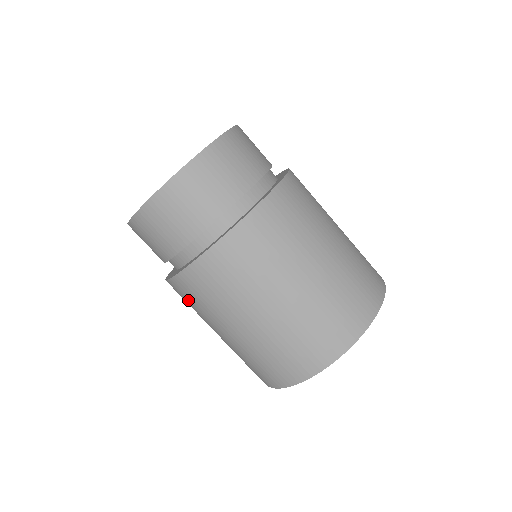
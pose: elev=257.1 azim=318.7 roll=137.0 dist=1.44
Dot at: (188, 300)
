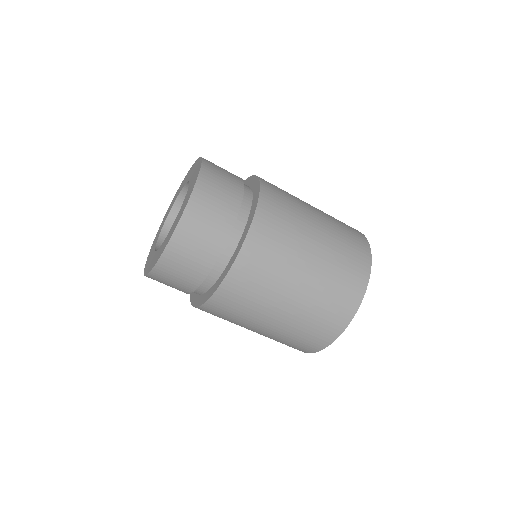
Dot at: occluded
